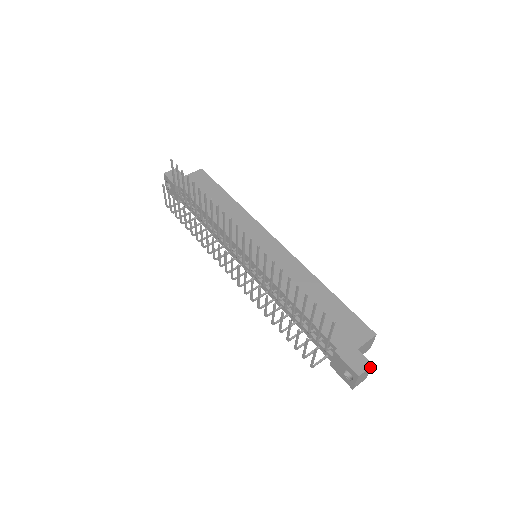
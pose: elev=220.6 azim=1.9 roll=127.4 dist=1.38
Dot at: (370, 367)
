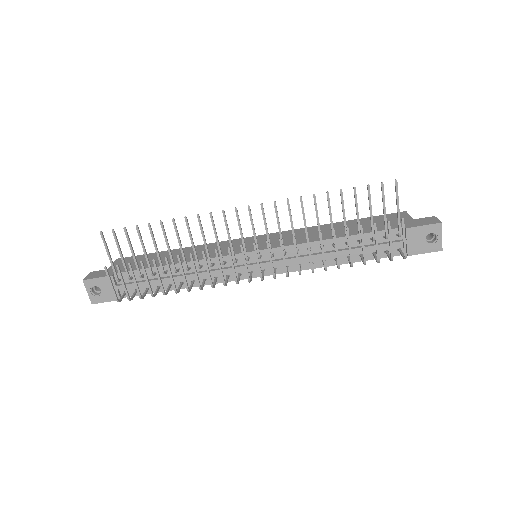
Dot at: (435, 218)
